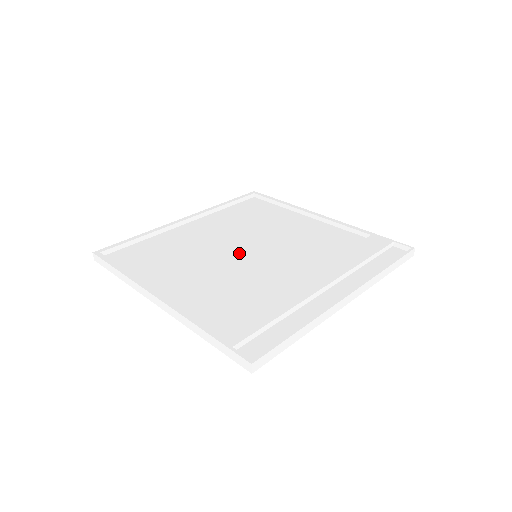
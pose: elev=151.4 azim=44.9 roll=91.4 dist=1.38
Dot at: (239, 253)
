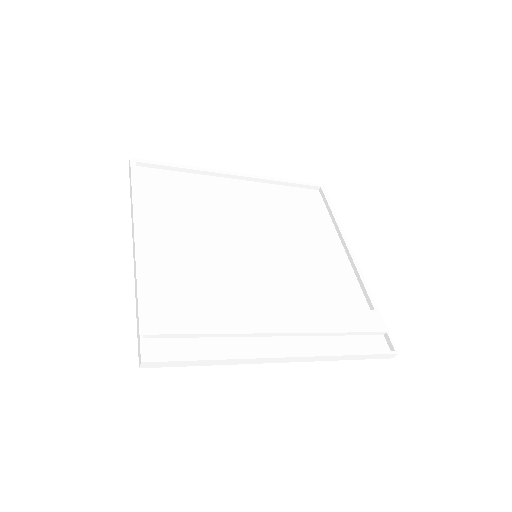
Dot at: (245, 243)
